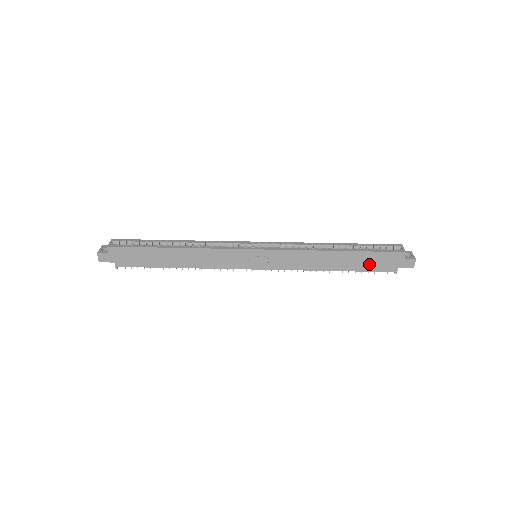
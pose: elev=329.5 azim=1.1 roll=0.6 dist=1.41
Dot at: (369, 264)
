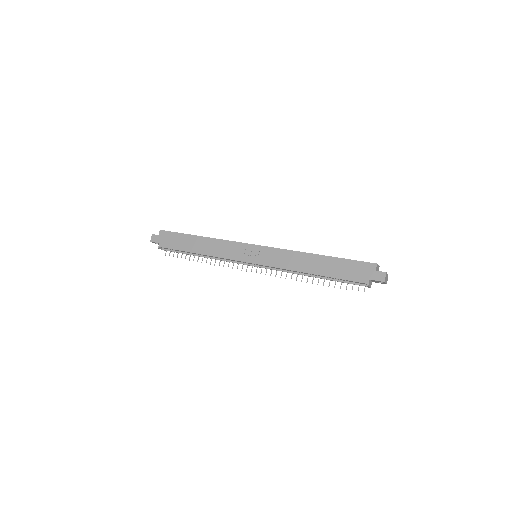
Dot at: (343, 272)
